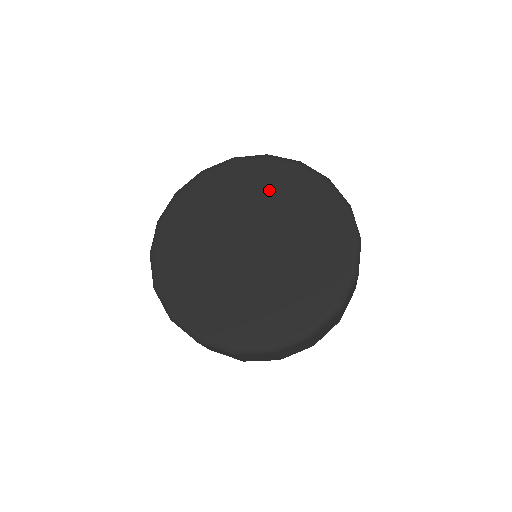
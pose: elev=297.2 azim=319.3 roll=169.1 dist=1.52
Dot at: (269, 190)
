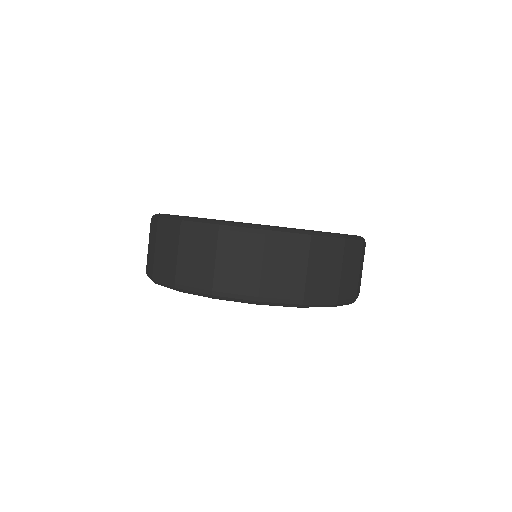
Dot at: occluded
